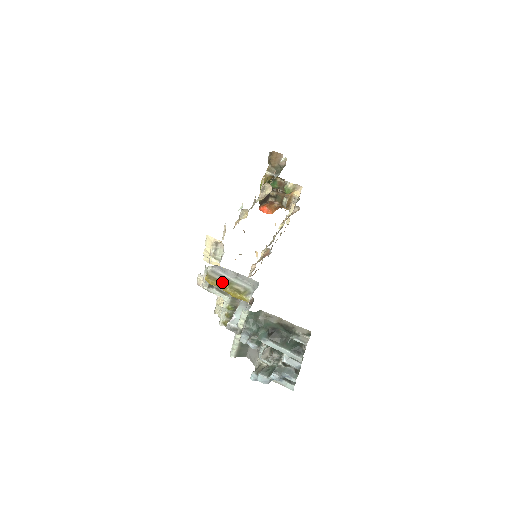
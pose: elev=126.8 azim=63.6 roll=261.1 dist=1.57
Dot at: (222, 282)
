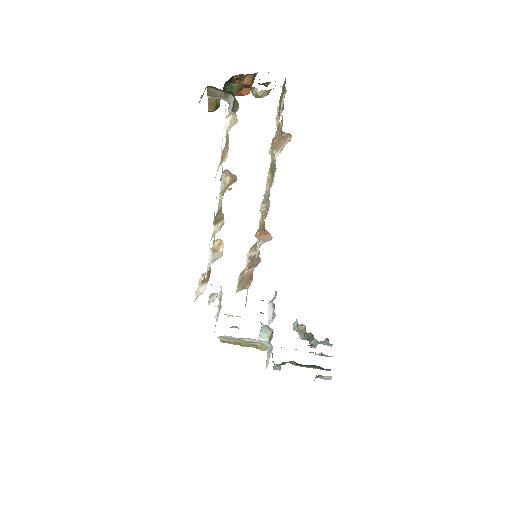
Dot at: (237, 343)
